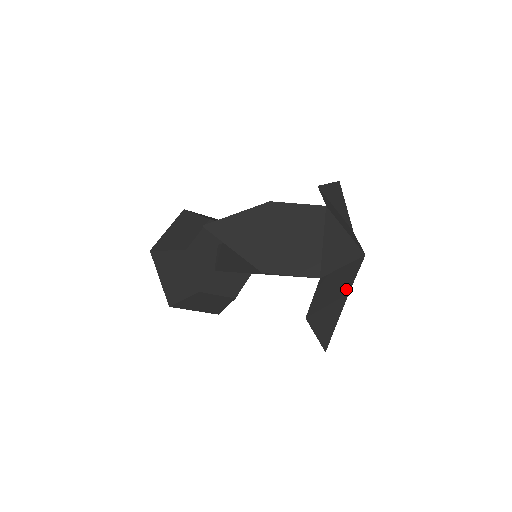
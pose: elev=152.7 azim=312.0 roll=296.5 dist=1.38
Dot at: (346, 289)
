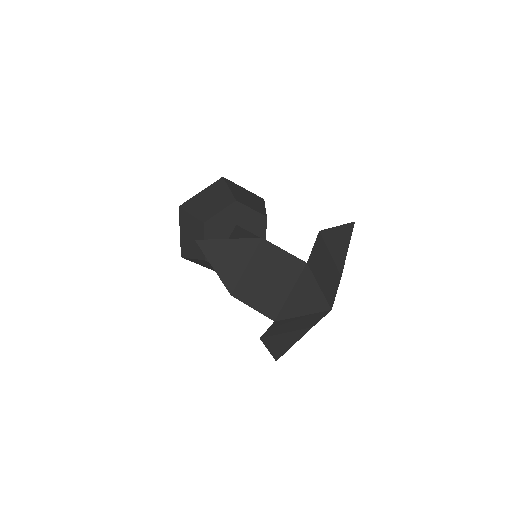
Dot at: (309, 325)
